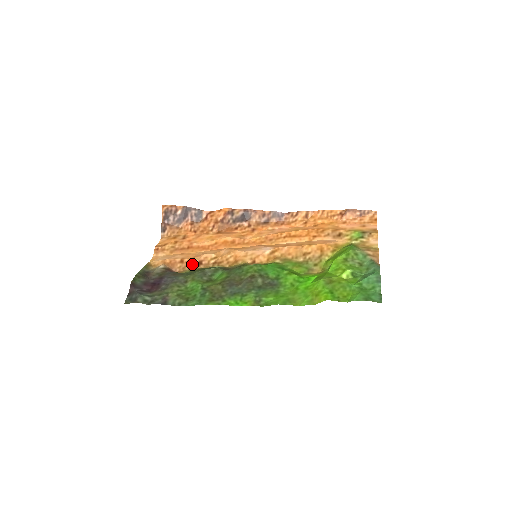
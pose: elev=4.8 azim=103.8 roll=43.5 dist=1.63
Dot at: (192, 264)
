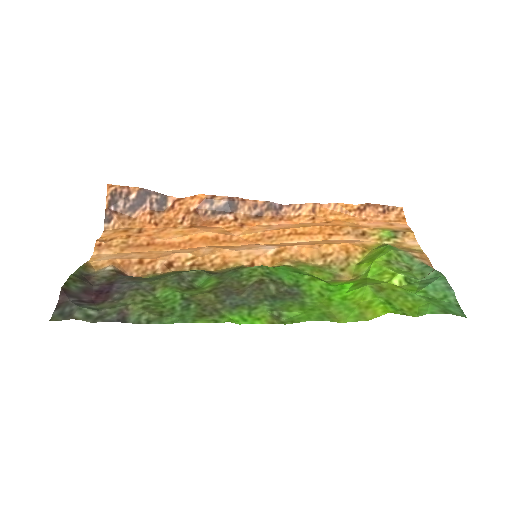
Dot at: (157, 266)
